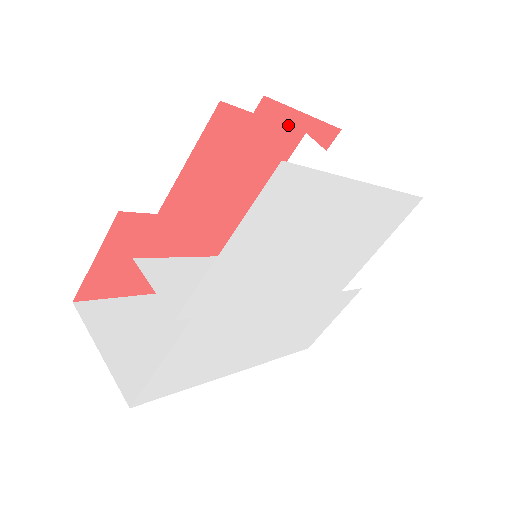
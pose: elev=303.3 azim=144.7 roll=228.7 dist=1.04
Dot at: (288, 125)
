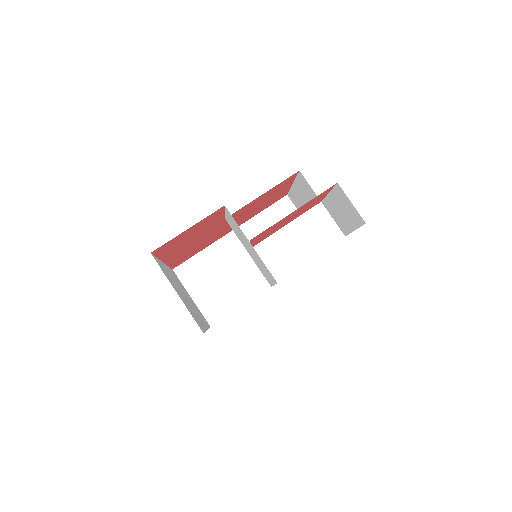
Dot at: (286, 186)
